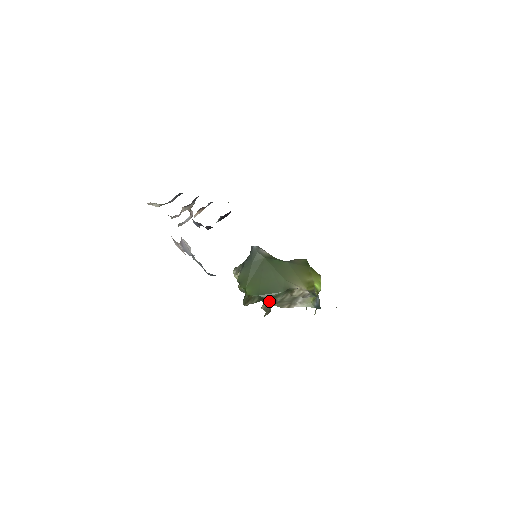
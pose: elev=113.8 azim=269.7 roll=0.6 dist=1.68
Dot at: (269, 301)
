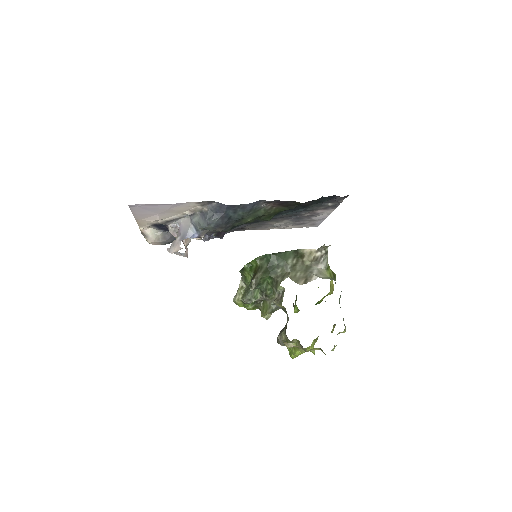
Dot at: (279, 268)
